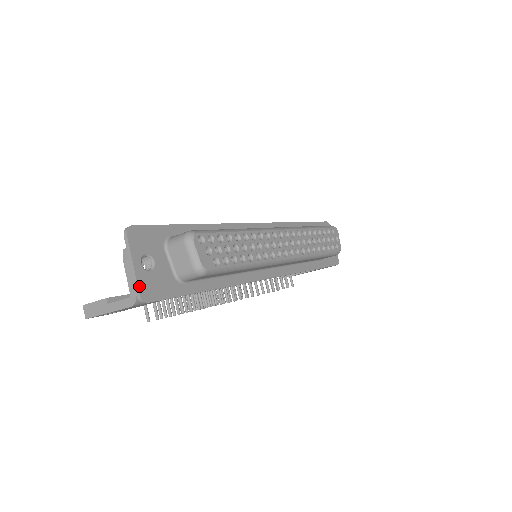
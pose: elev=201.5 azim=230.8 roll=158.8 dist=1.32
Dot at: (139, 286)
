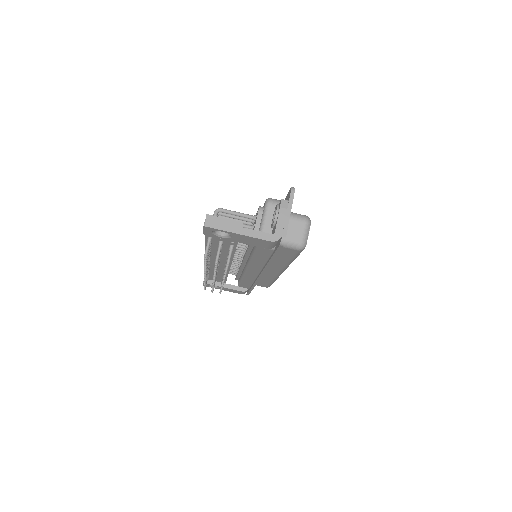
Dot at: occluded
